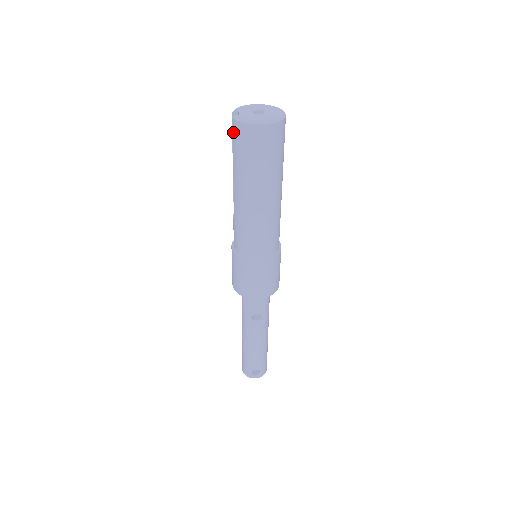
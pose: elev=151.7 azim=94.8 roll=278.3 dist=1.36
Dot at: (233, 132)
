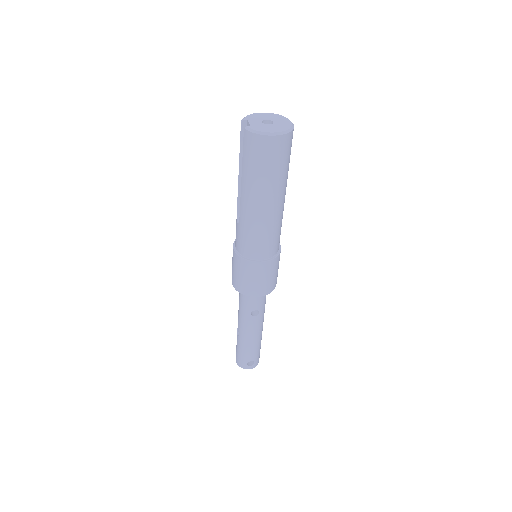
Dot at: (244, 142)
